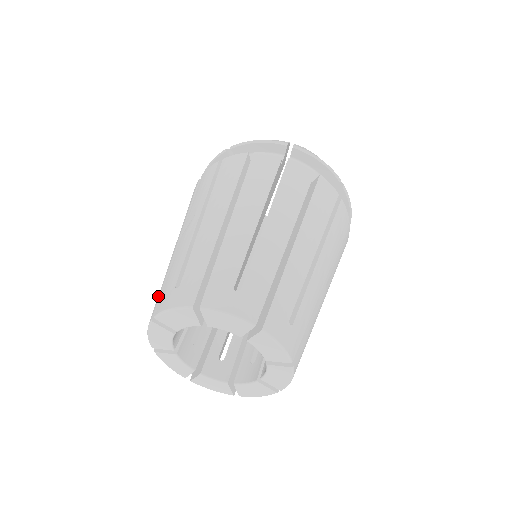
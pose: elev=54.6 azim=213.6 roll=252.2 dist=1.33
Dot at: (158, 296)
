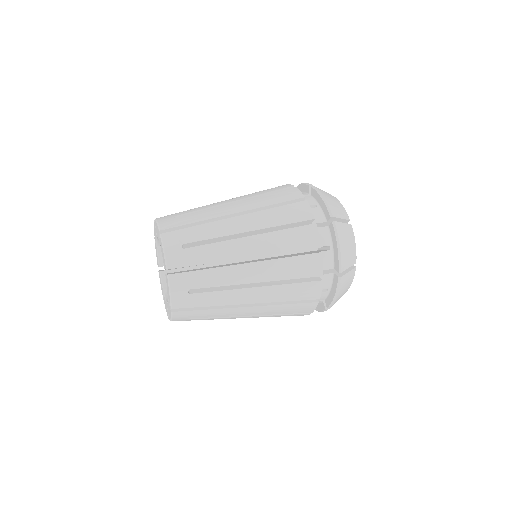
Dot at: occluded
